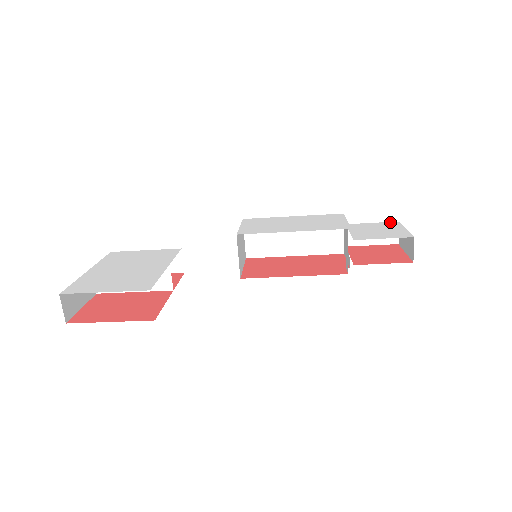
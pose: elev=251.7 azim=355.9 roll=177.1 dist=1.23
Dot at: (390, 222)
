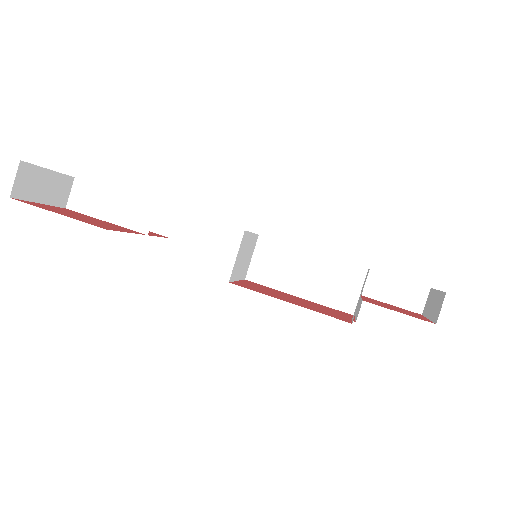
Dot at: occluded
